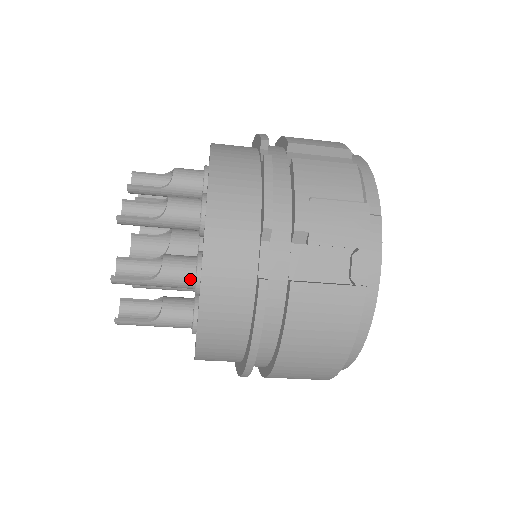
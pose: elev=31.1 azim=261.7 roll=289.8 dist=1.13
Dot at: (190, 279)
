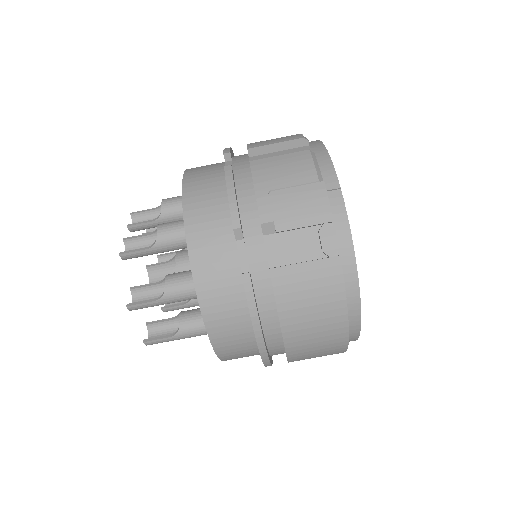
Dot at: (191, 290)
